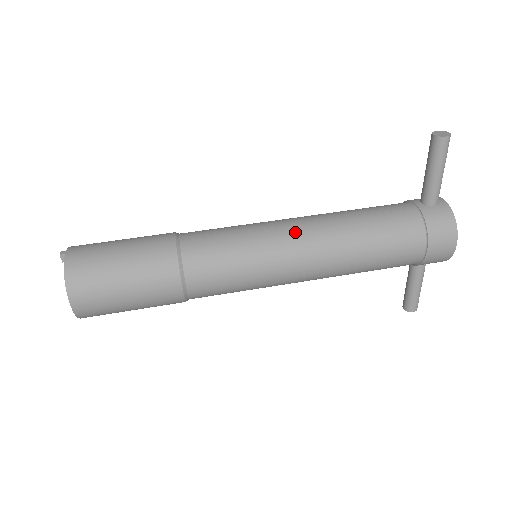
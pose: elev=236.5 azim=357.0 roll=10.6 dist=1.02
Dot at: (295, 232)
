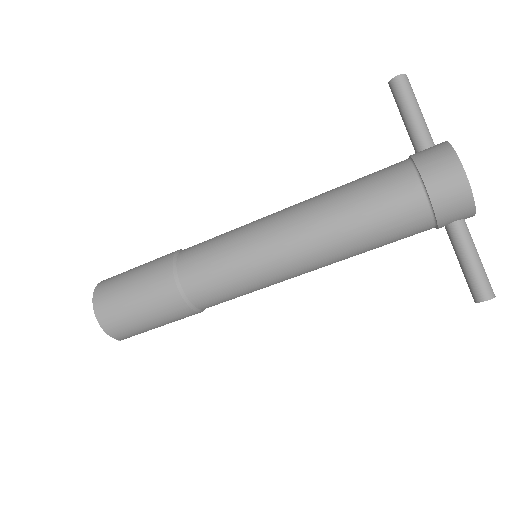
Dot at: (276, 213)
